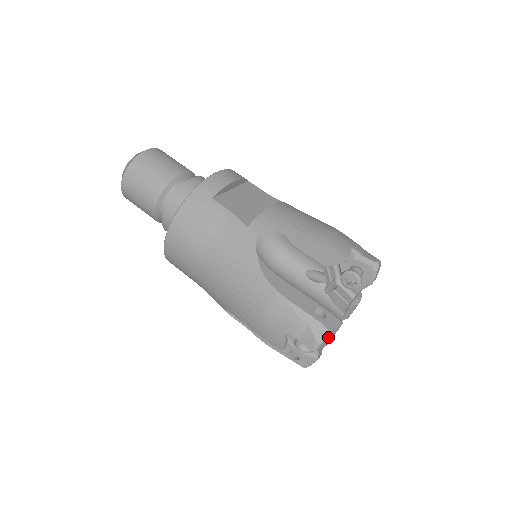
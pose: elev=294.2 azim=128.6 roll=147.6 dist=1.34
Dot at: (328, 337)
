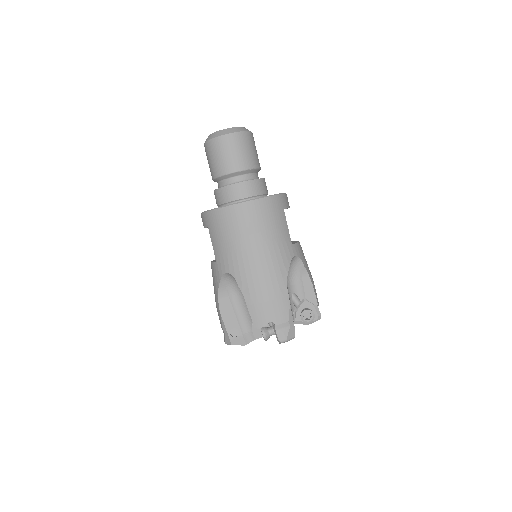
Dot at: occluded
